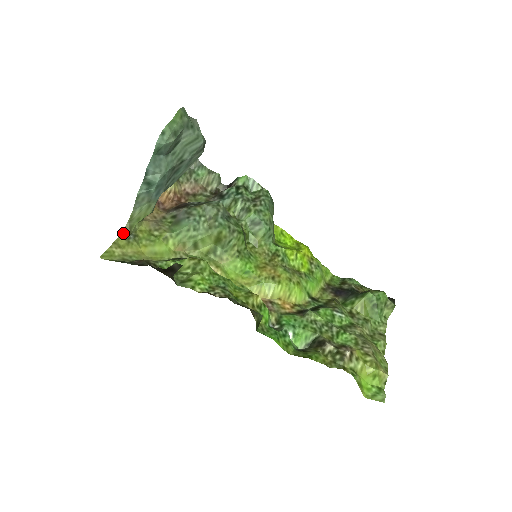
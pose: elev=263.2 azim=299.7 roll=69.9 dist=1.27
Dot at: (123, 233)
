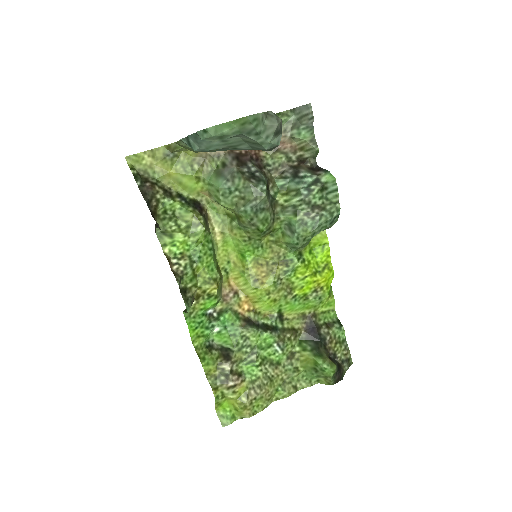
Dot at: (166, 147)
